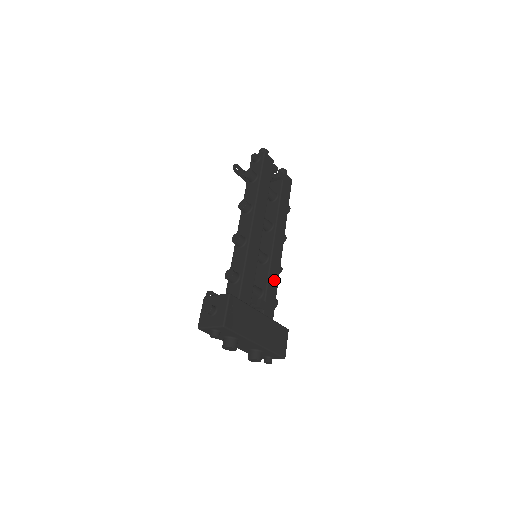
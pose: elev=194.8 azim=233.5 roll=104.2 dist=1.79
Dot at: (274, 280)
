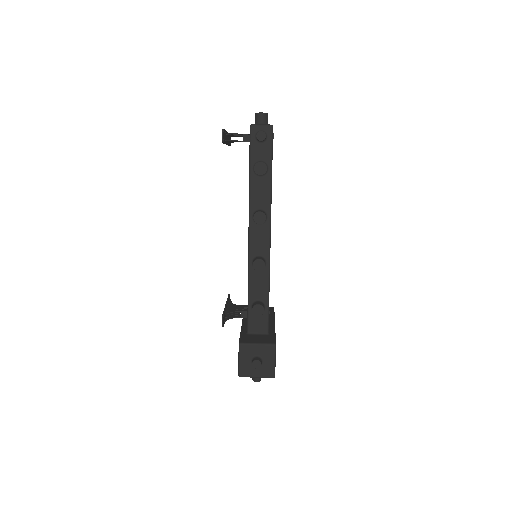
Dot at: occluded
